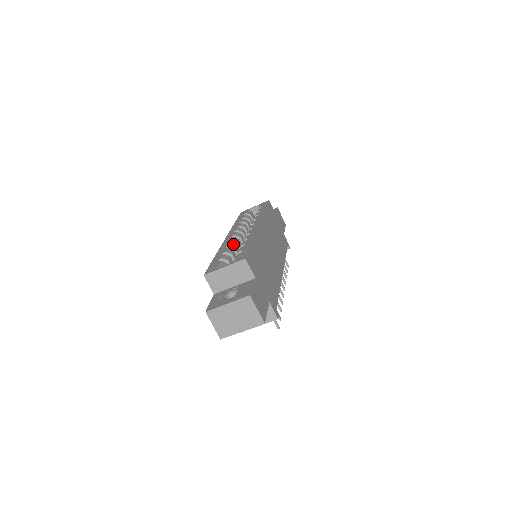
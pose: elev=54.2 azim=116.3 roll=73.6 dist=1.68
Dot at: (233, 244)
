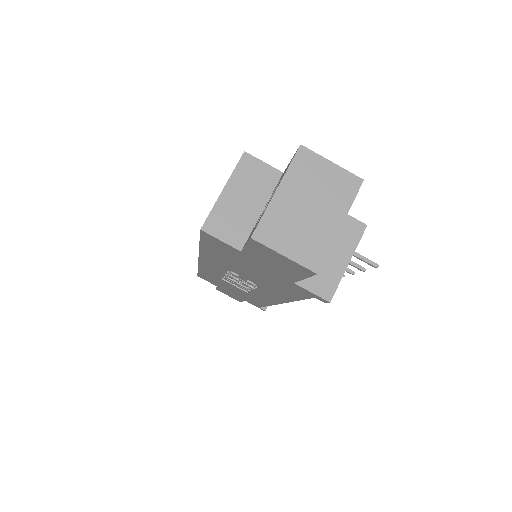
Dot at: occluded
